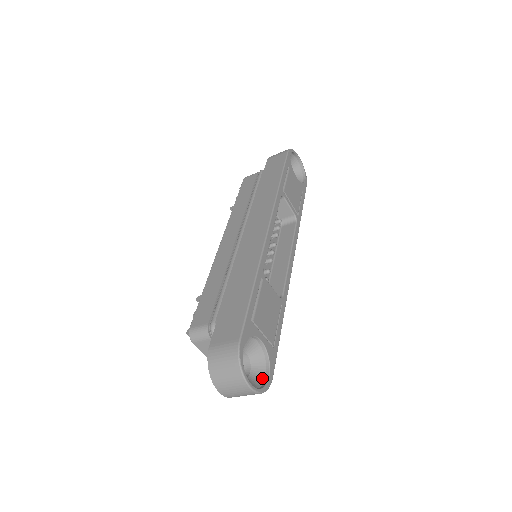
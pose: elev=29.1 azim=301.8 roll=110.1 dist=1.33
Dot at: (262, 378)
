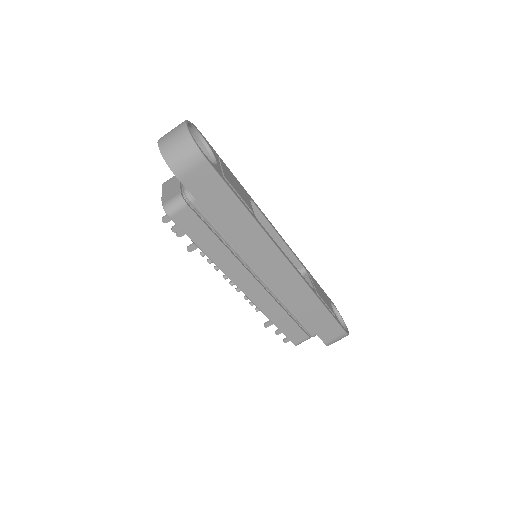
Dot at: occluded
